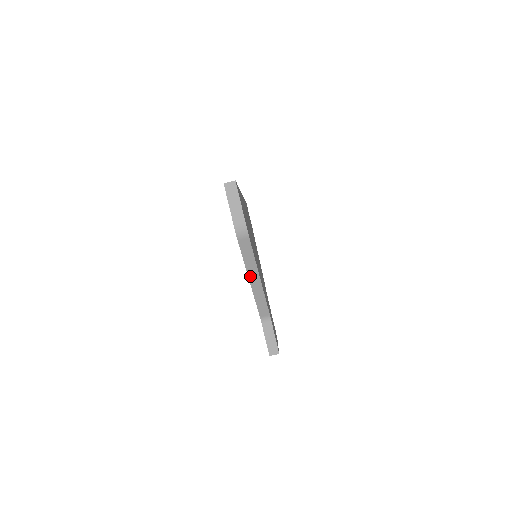
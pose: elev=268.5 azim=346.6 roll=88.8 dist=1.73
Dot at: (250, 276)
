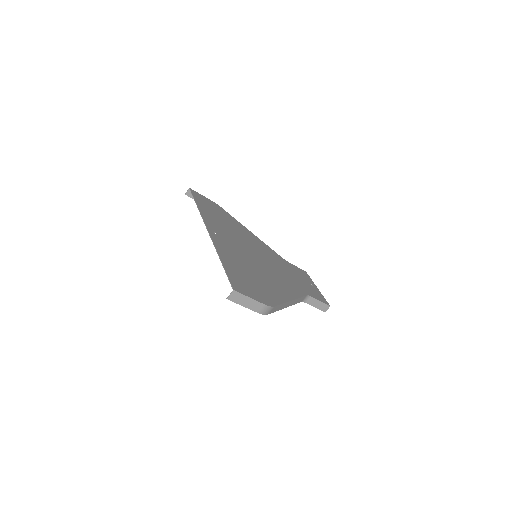
Dot at: (285, 307)
